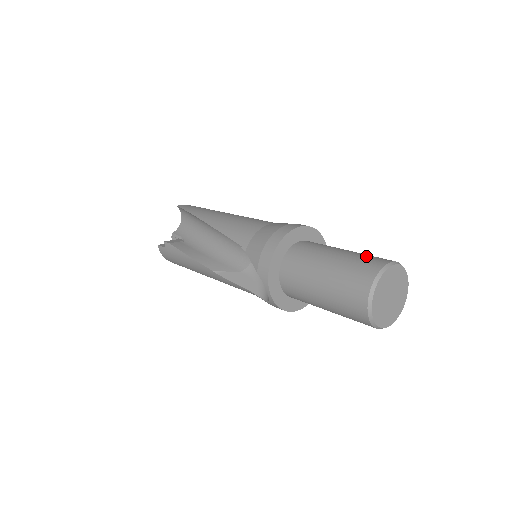
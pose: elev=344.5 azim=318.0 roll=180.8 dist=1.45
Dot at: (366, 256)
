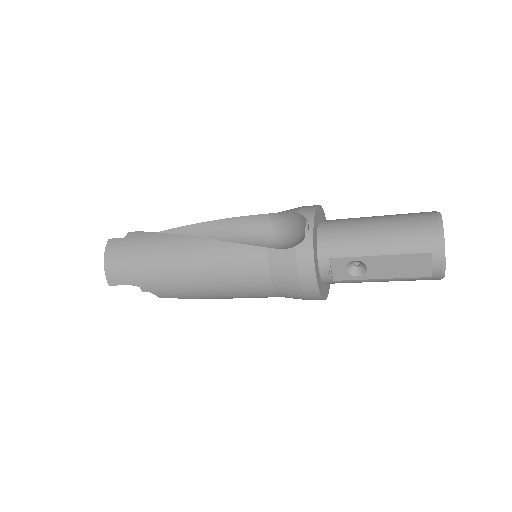
Dot at: occluded
